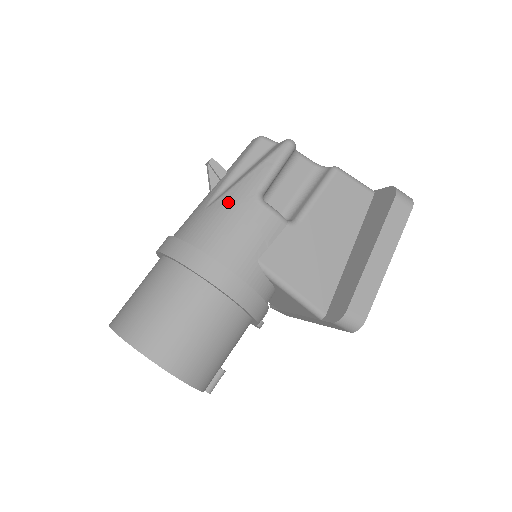
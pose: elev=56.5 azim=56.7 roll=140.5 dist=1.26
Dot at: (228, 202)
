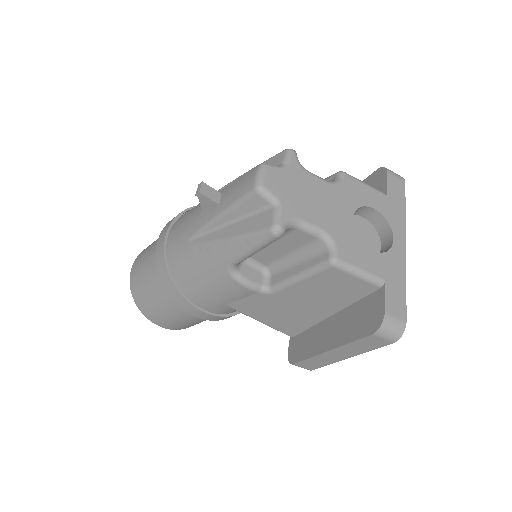
Dot at: (203, 257)
